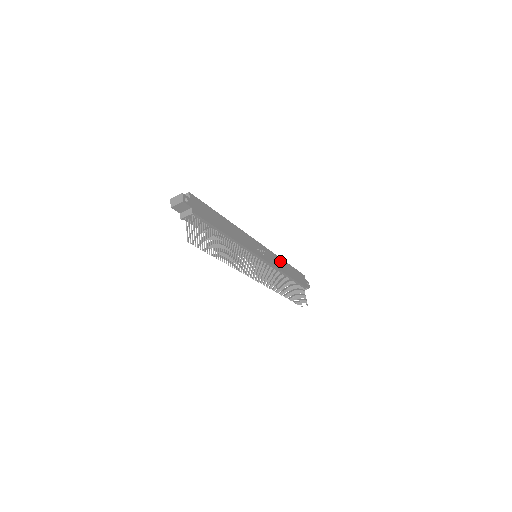
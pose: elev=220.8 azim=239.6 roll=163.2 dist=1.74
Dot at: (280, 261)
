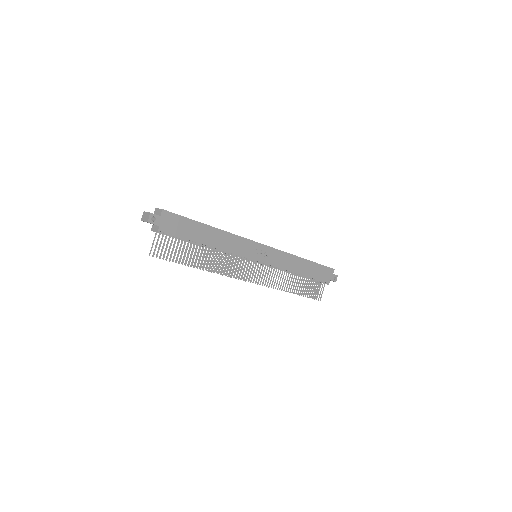
Dot at: (293, 259)
